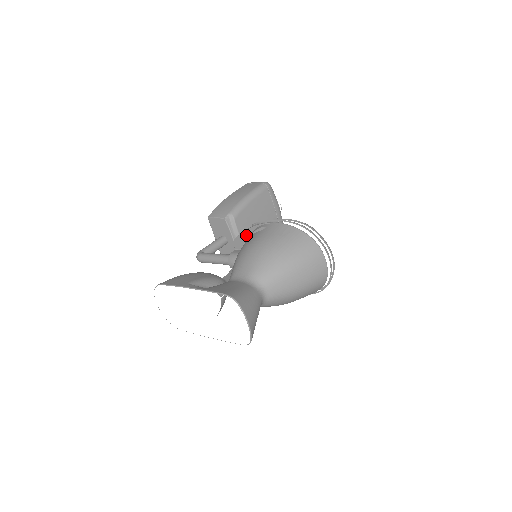
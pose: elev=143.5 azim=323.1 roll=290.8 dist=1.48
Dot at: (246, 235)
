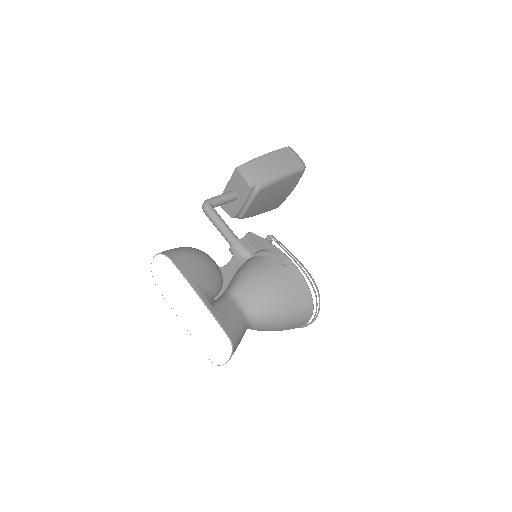
Dot at: (264, 244)
